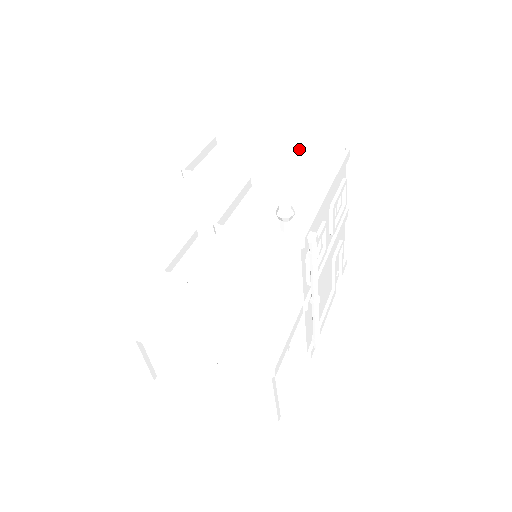
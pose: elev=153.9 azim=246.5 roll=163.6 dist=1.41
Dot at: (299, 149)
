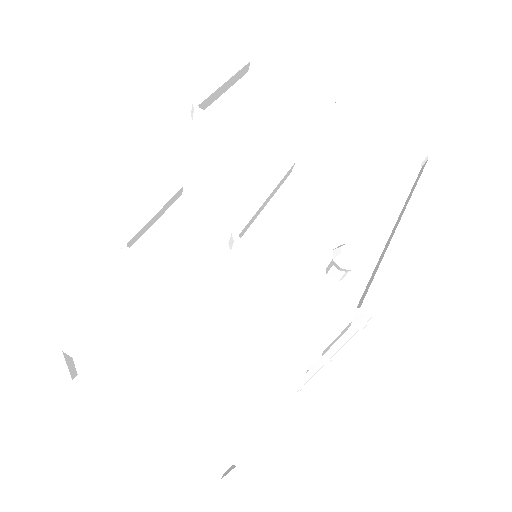
Dot at: (363, 130)
